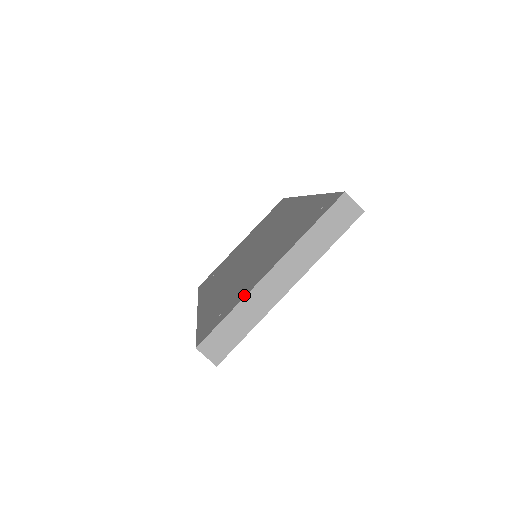
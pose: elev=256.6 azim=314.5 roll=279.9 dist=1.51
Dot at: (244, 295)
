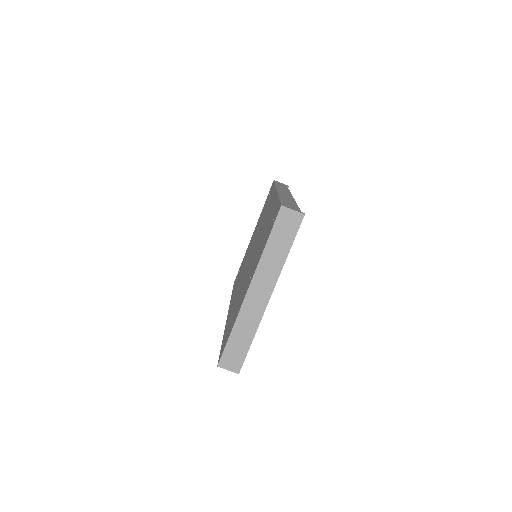
Dot at: (237, 315)
